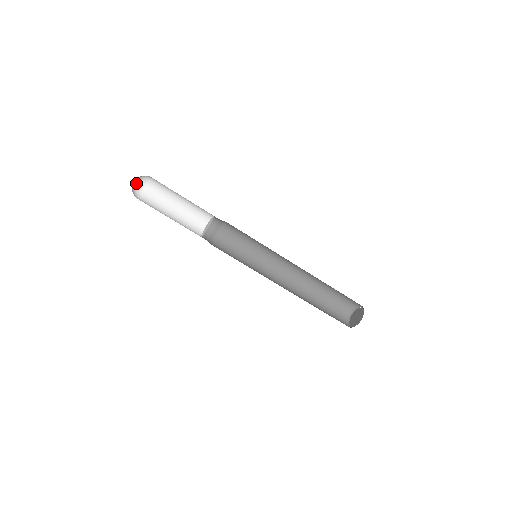
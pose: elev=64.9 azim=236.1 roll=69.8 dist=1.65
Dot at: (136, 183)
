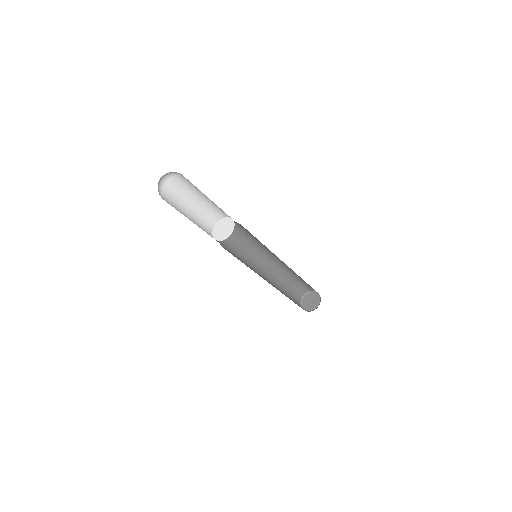
Dot at: occluded
